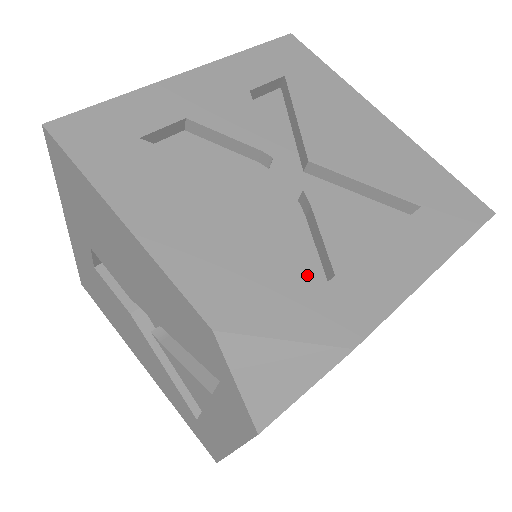
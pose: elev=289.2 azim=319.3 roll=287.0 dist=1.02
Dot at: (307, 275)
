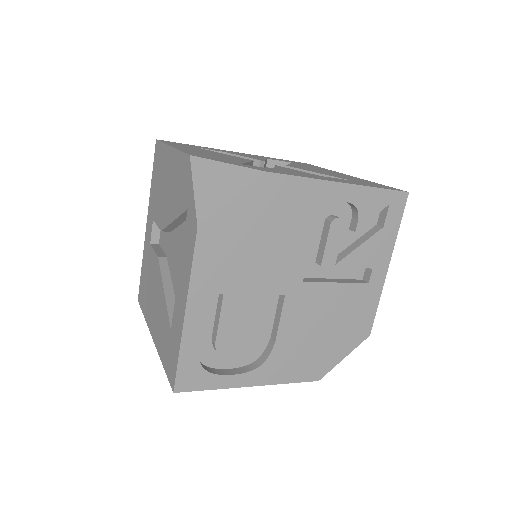
Dot at: occluded
